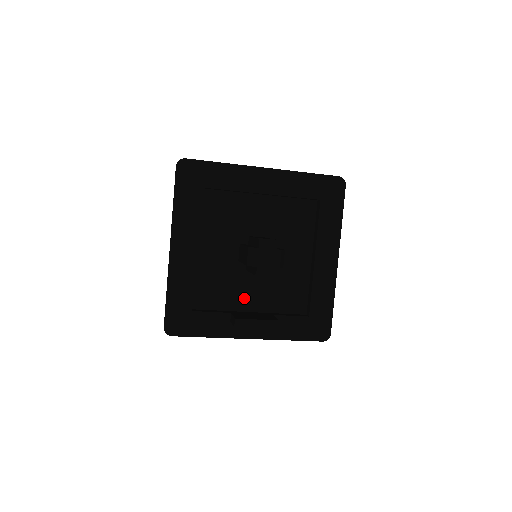
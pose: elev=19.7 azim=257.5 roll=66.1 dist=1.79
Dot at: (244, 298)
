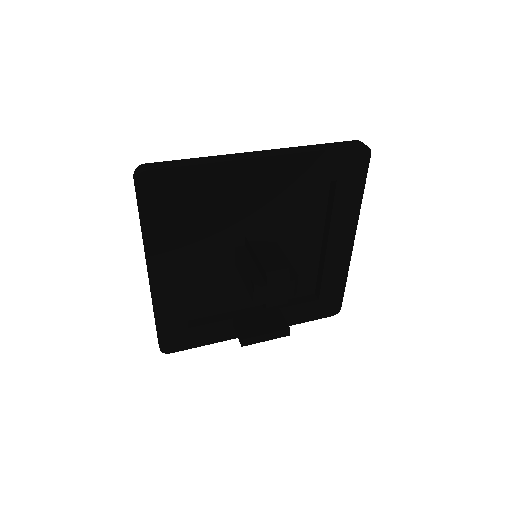
Dot at: (245, 297)
